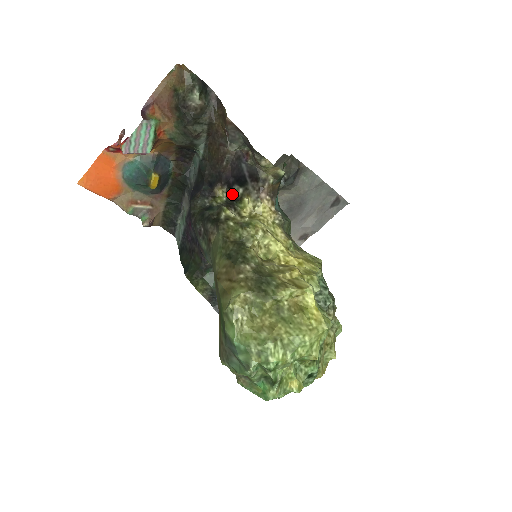
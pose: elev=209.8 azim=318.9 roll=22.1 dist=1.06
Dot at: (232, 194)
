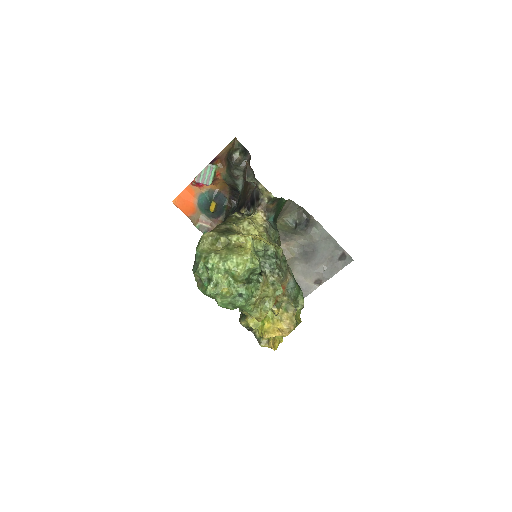
Dot at: (249, 214)
